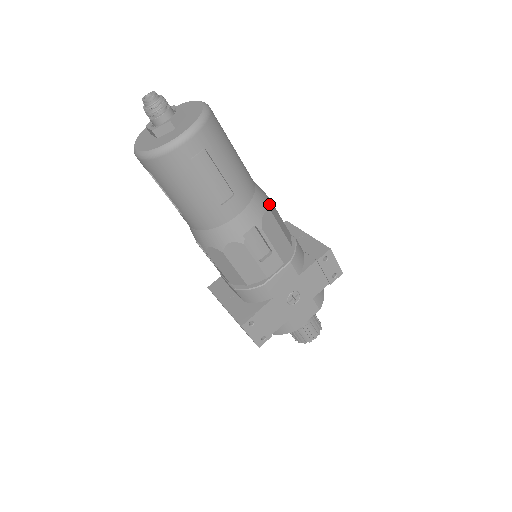
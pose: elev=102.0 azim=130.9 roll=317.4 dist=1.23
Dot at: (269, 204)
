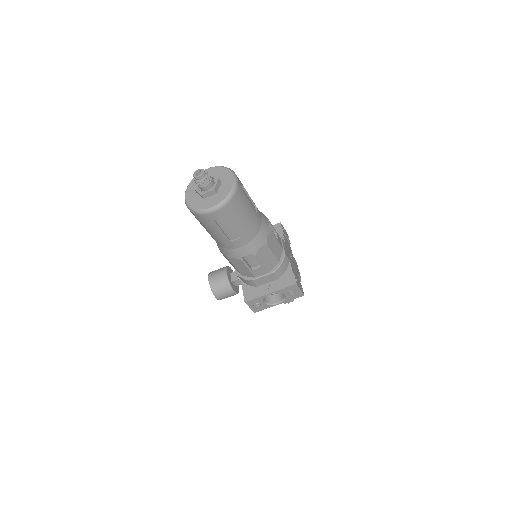
Dot at: occluded
